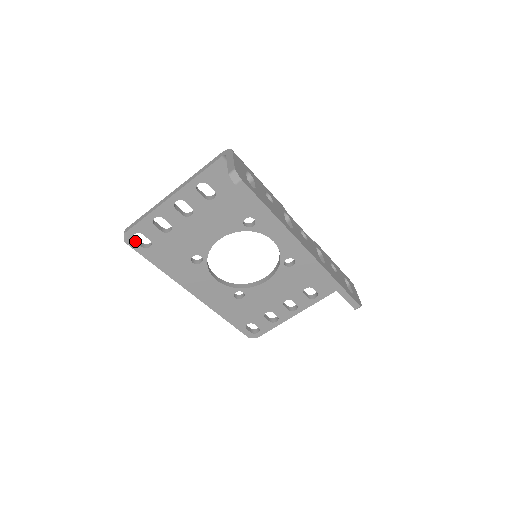
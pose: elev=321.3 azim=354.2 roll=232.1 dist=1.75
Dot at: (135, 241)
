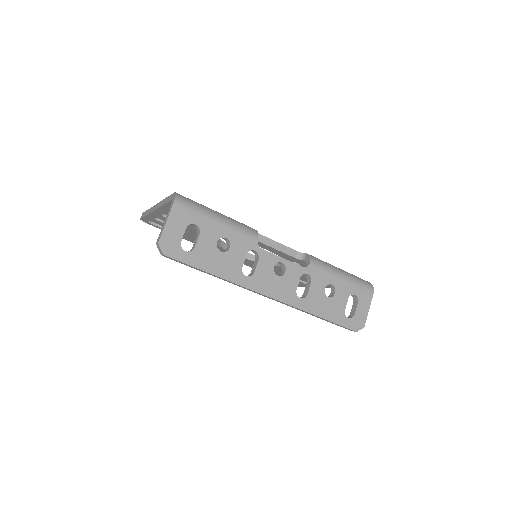
Dot at: (152, 223)
